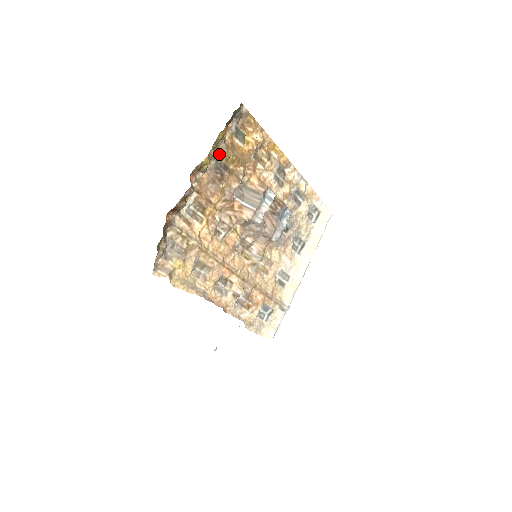
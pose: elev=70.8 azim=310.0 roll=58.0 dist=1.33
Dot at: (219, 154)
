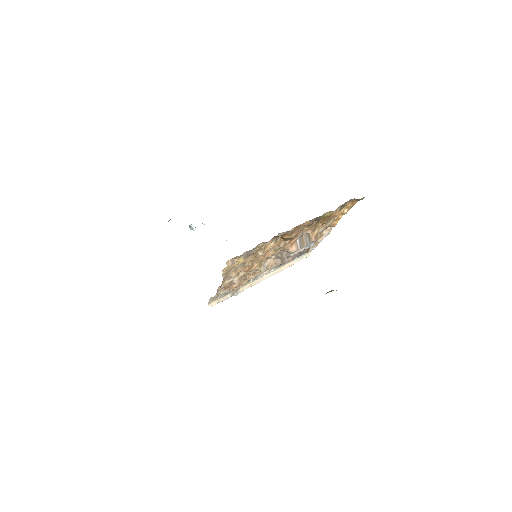
Dot at: (326, 213)
